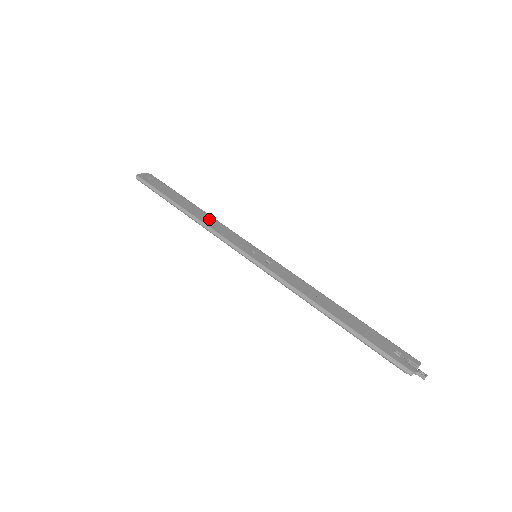
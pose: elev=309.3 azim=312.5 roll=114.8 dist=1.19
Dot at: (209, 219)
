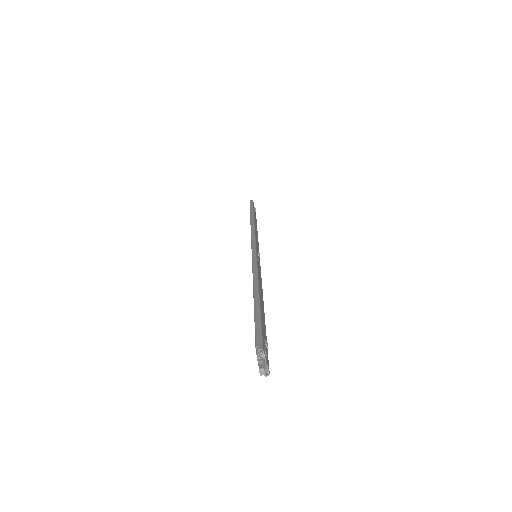
Dot at: occluded
